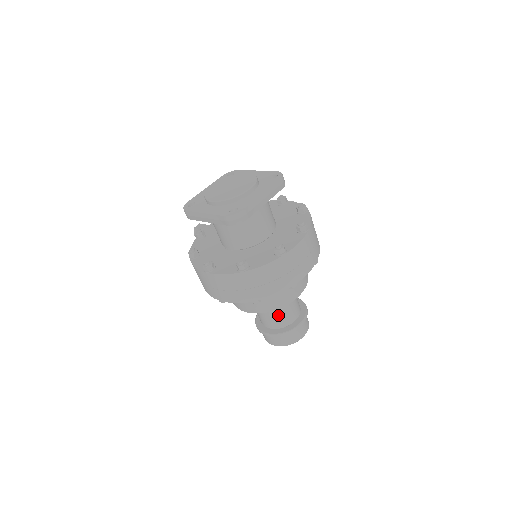
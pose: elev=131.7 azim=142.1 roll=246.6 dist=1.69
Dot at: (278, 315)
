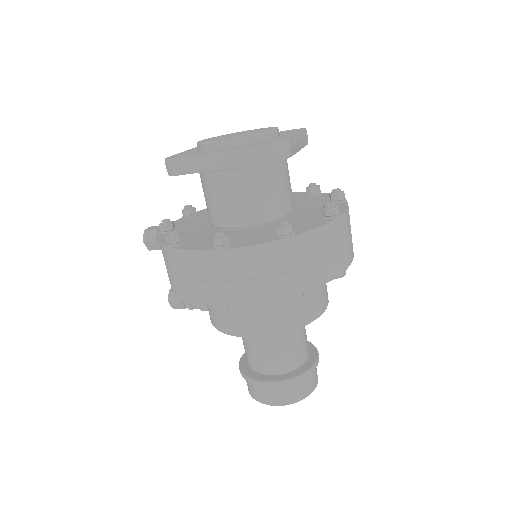
Dot at: (291, 347)
